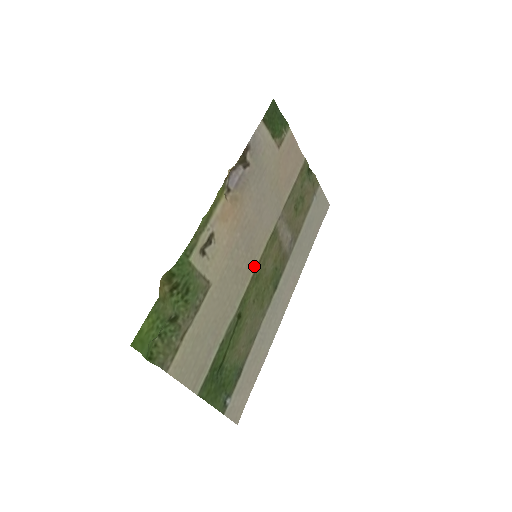
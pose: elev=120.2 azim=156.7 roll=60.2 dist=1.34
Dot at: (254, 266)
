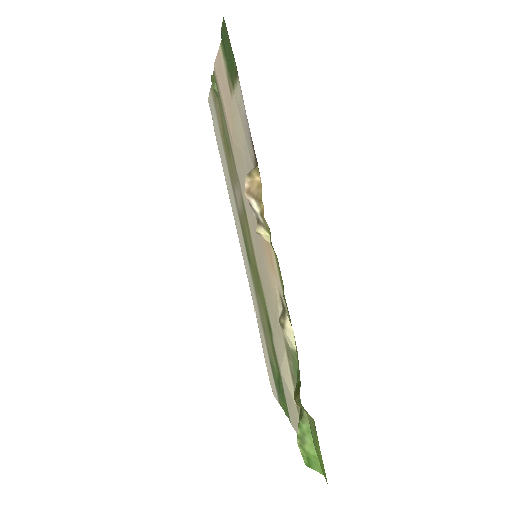
Dot at: (257, 267)
